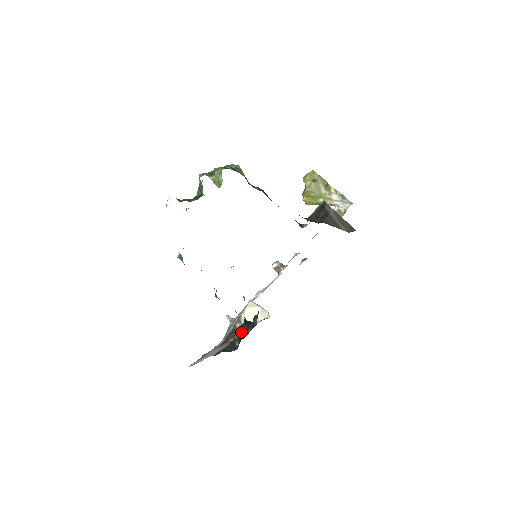
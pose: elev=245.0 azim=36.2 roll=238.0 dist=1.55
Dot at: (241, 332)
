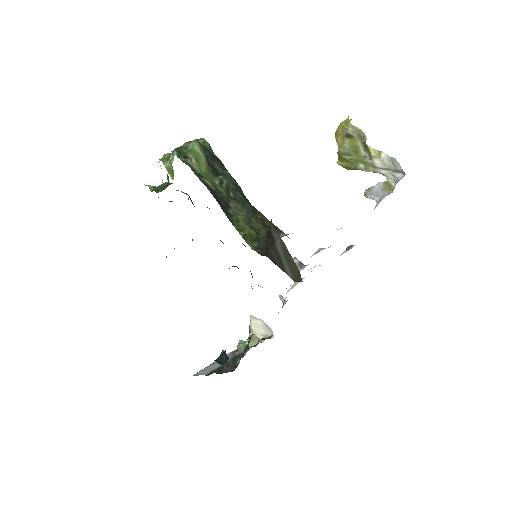
Dot at: (220, 362)
